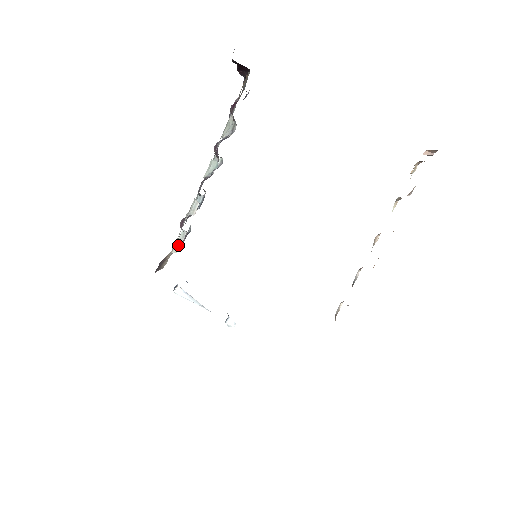
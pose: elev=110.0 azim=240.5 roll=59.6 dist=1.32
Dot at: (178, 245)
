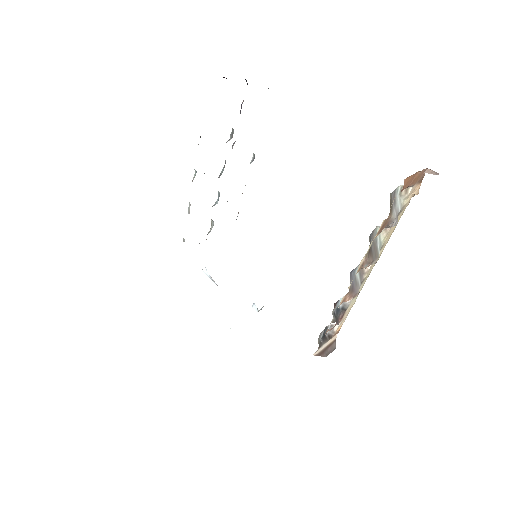
Dot at: (210, 231)
